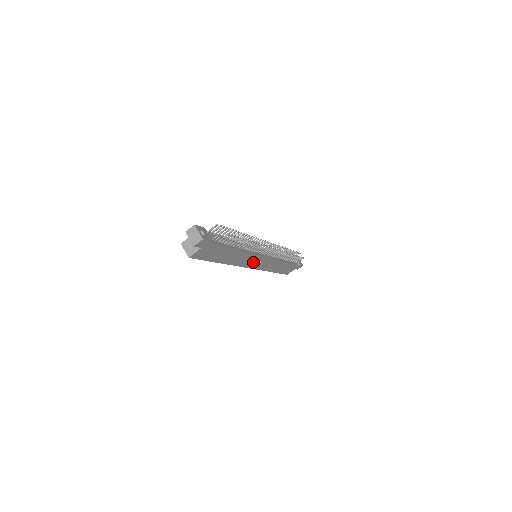
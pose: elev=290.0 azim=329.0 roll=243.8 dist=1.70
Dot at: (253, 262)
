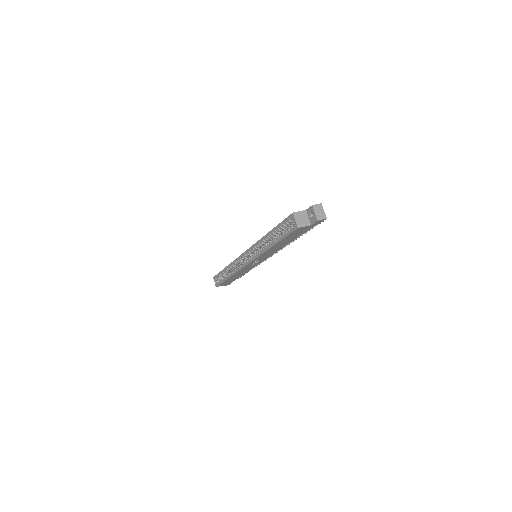
Dot at: (258, 260)
